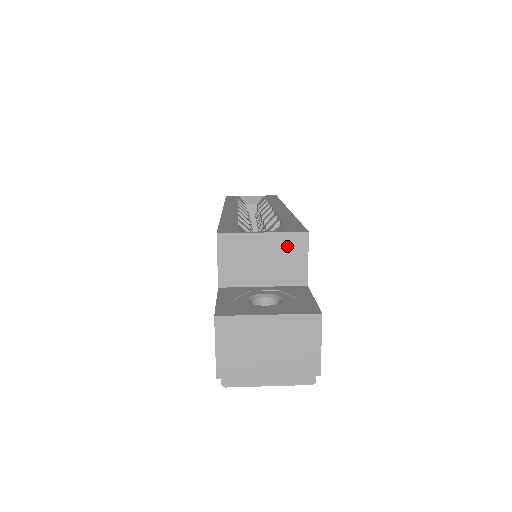
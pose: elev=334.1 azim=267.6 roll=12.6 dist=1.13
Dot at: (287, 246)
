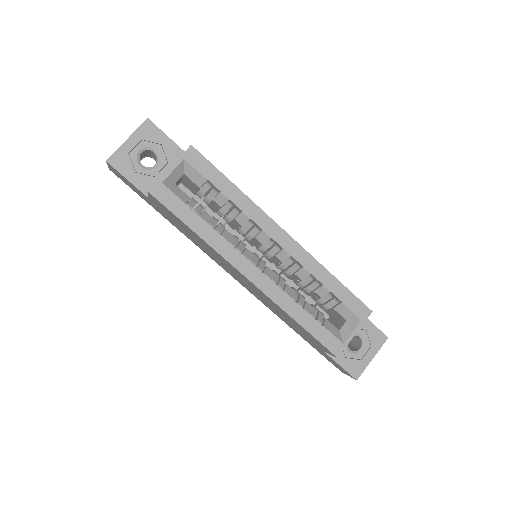
Dot at: occluded
